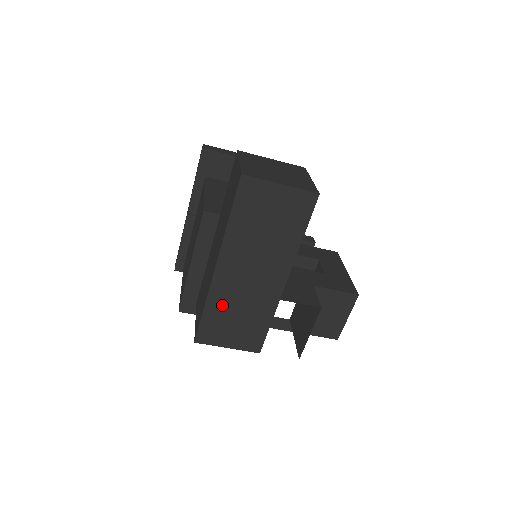
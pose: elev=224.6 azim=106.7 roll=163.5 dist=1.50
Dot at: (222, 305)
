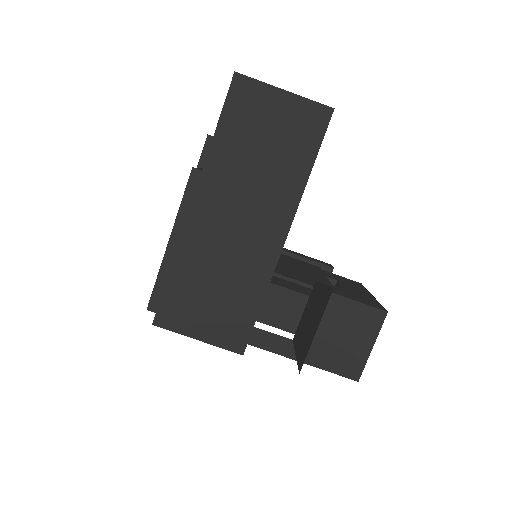
Dot at: (195, 267)
